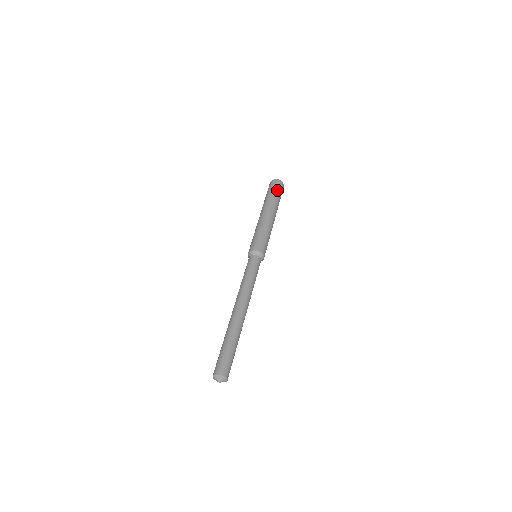
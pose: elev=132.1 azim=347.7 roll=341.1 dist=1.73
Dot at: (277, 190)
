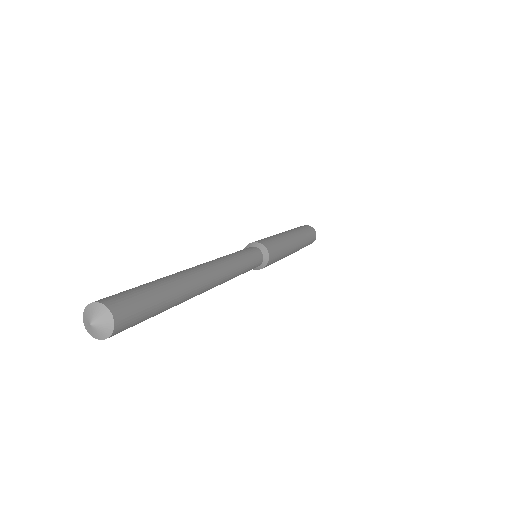
Dot at: (311, 237)
